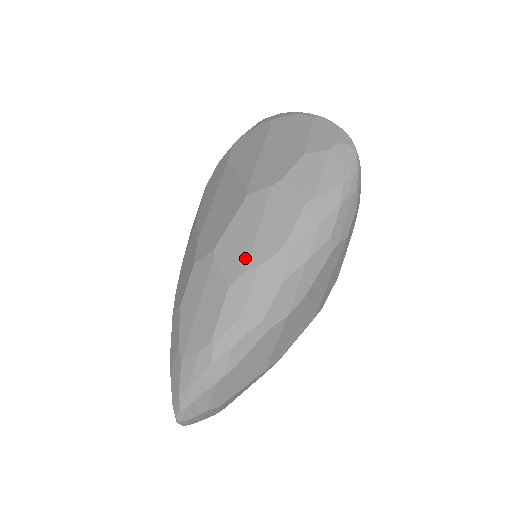
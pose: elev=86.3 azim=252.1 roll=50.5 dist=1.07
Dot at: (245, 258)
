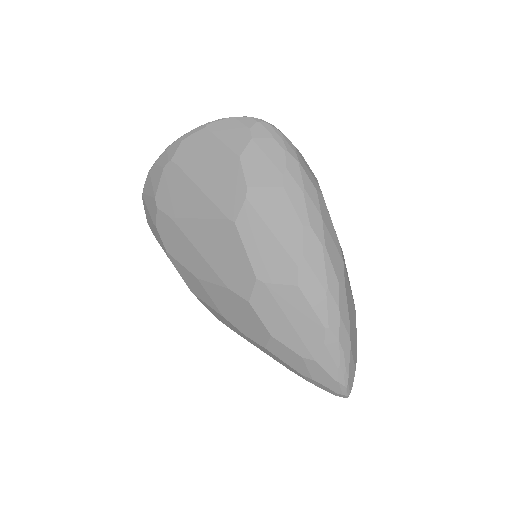
Dot at: (287, 259)
